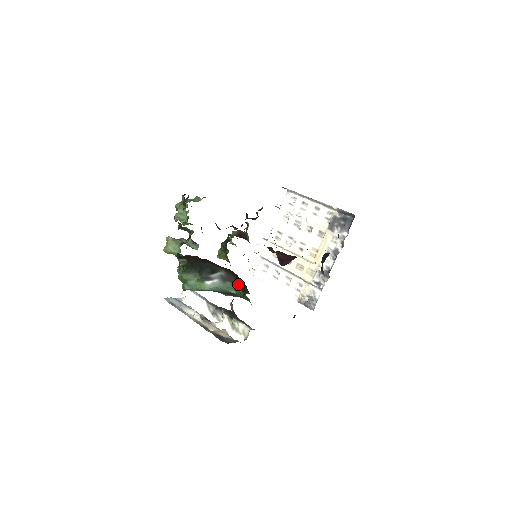
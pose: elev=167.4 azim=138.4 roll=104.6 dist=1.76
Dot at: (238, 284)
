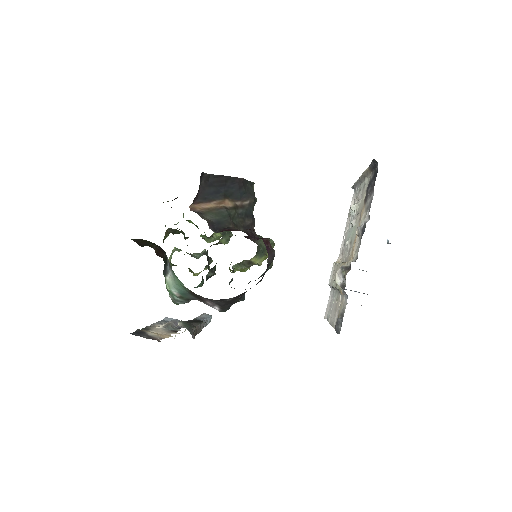
Dot at: occluded
